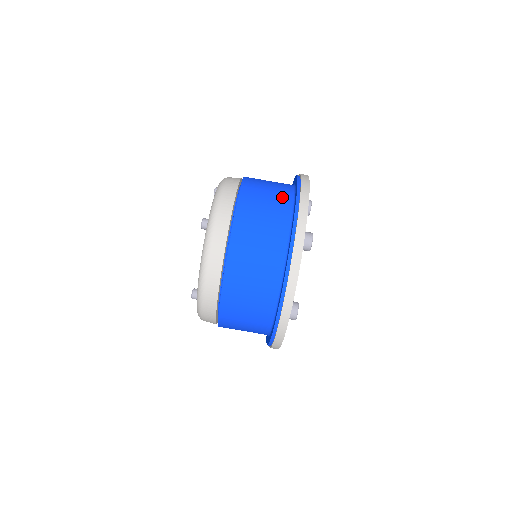
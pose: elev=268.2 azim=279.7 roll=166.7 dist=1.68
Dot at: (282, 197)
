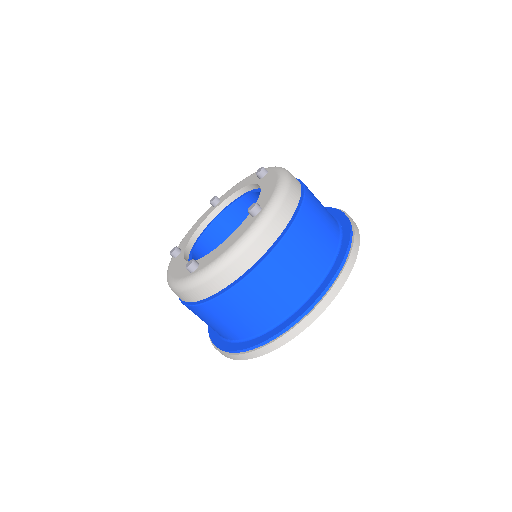
Dot at: (269, 316)
